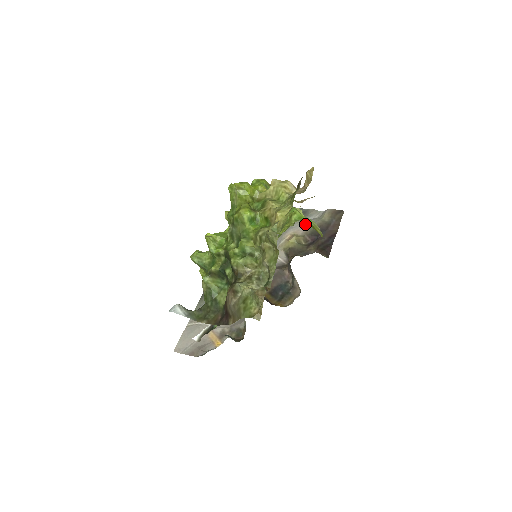
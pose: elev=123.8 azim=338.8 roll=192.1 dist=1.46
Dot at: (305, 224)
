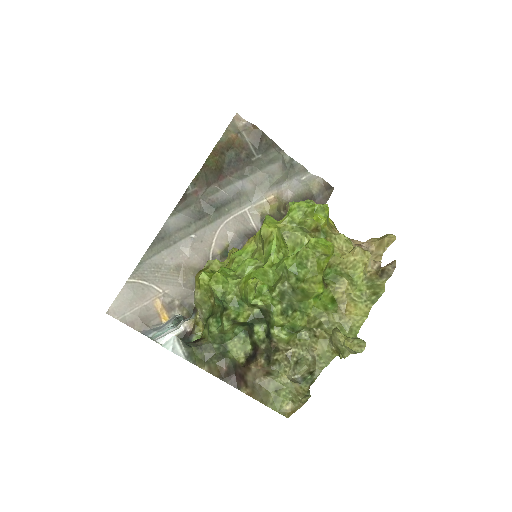
Dot at: occluded
